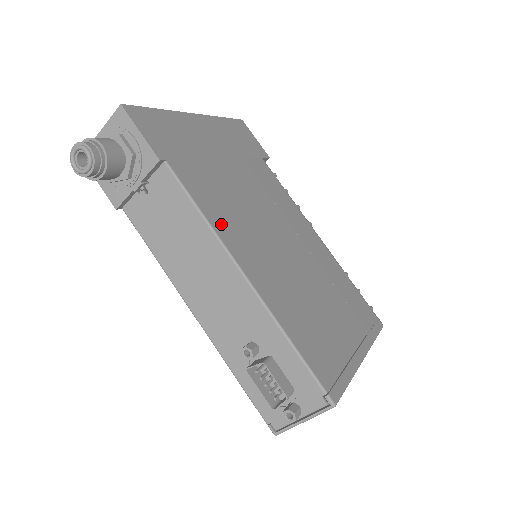
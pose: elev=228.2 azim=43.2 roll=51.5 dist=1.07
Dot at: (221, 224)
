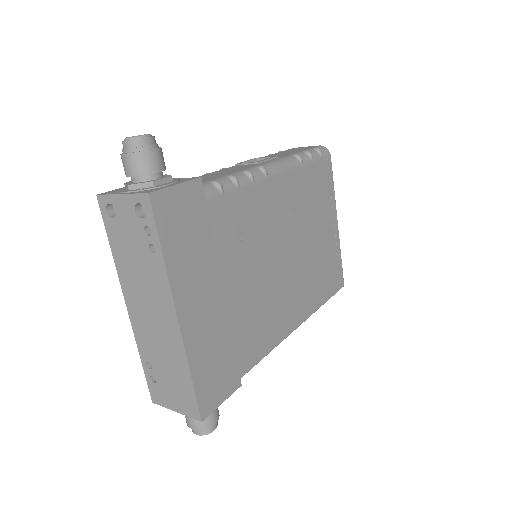
Dot at: (276, 334)
